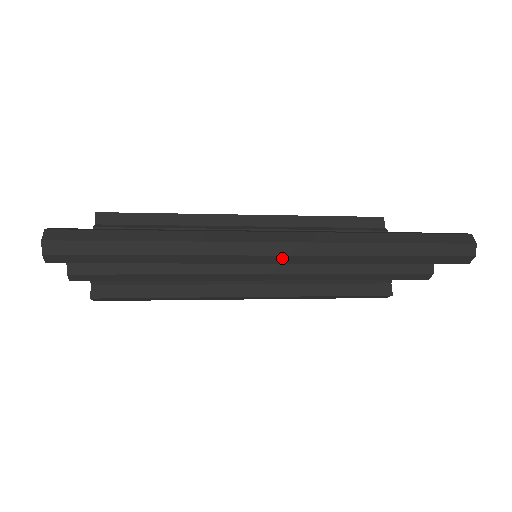
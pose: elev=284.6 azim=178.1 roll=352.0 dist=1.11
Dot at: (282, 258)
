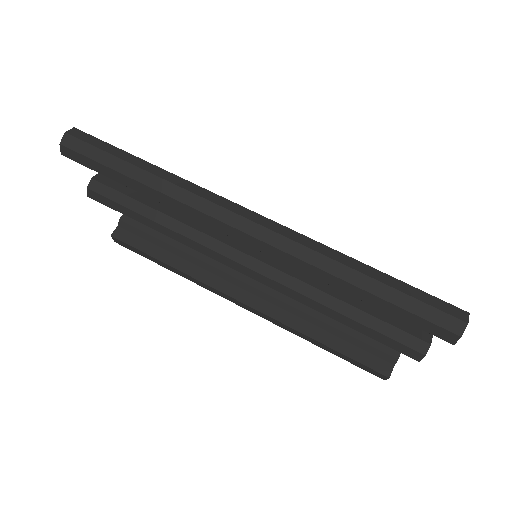
Dot at: (251, 239)
